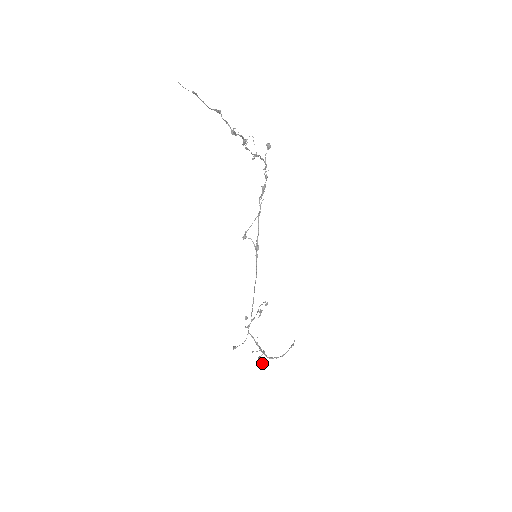
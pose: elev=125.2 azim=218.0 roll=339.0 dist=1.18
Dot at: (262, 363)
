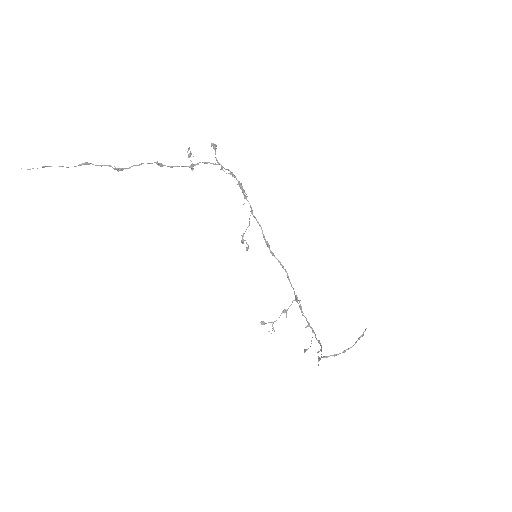
Dot at: occluded
